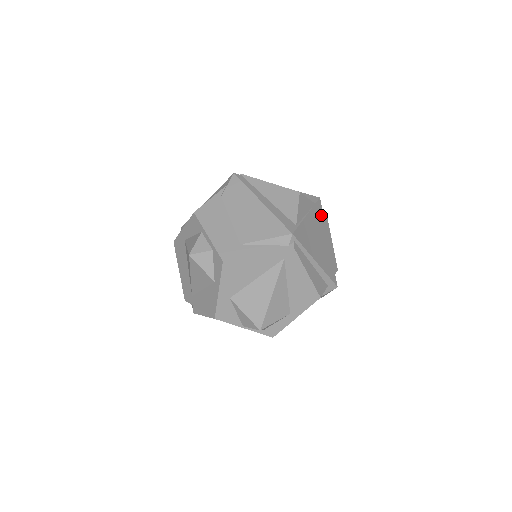
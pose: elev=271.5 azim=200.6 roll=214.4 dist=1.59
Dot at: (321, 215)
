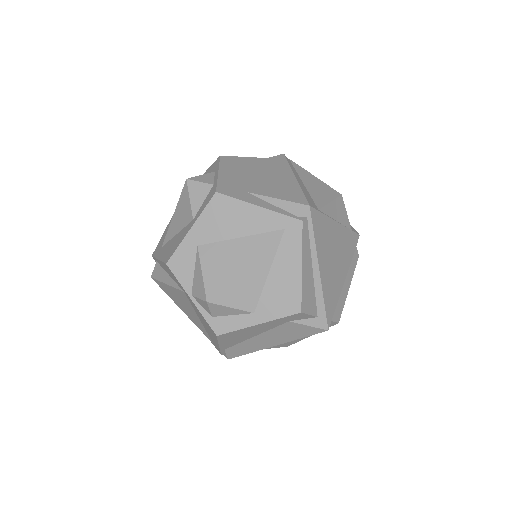
Dot at: (352, 248)
